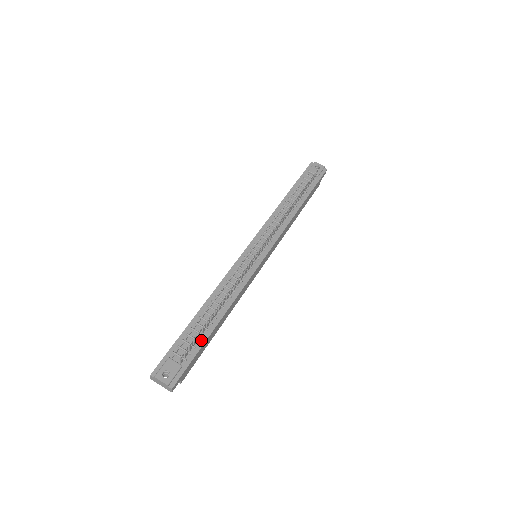
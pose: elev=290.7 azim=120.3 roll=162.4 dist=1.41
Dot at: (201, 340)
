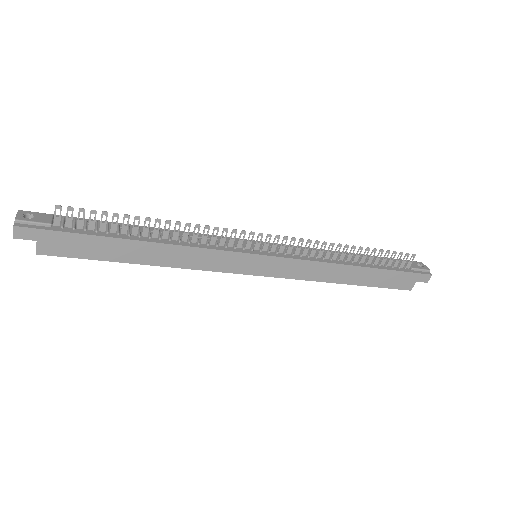
Dot at: (100, 233)
